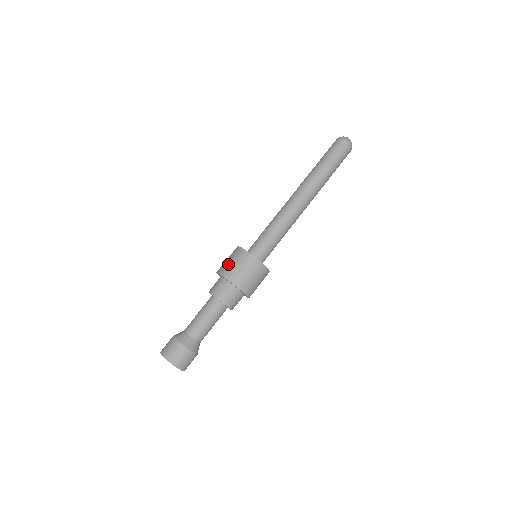
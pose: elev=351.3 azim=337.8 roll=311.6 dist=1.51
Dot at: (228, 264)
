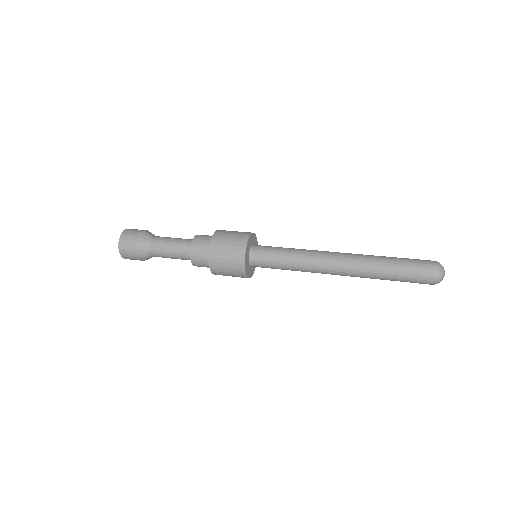
Dot at: (227, 234)
